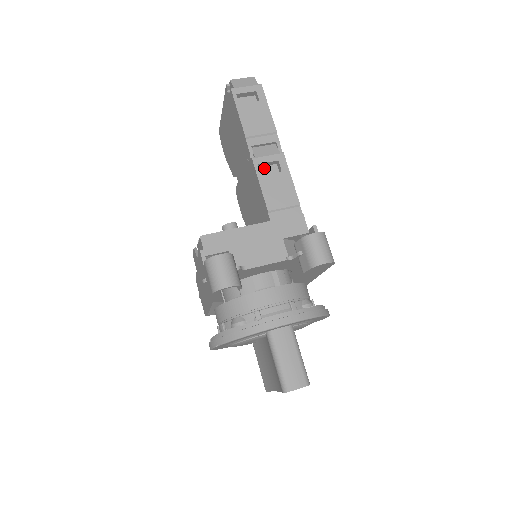
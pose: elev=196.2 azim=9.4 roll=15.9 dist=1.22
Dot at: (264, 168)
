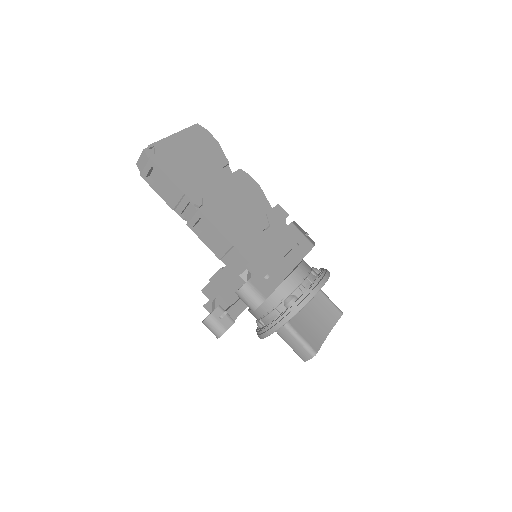
Dot at: (199, 223)
